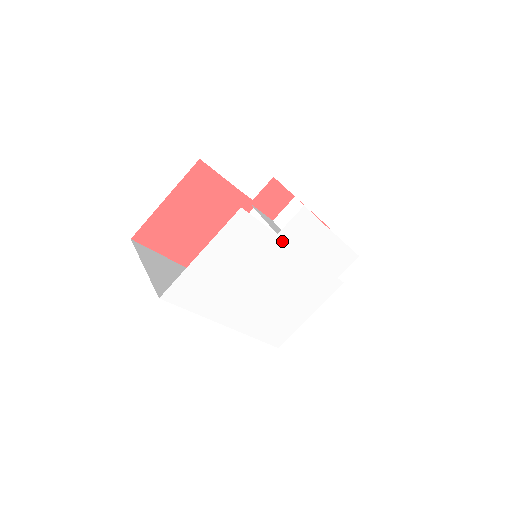
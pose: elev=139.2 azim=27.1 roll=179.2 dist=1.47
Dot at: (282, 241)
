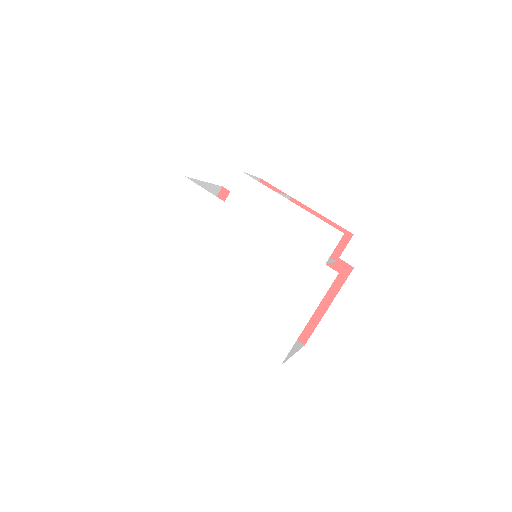
Dot at: (233, 210)
